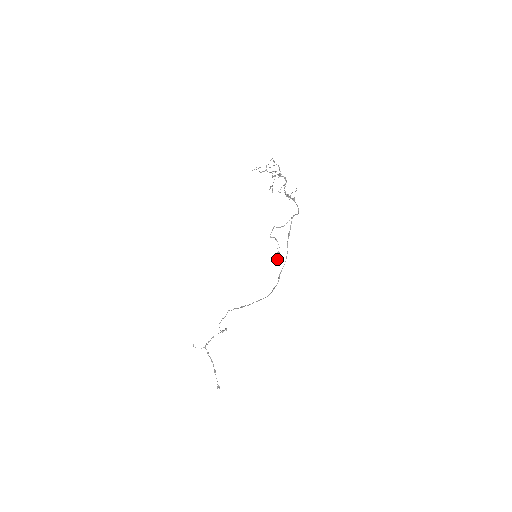
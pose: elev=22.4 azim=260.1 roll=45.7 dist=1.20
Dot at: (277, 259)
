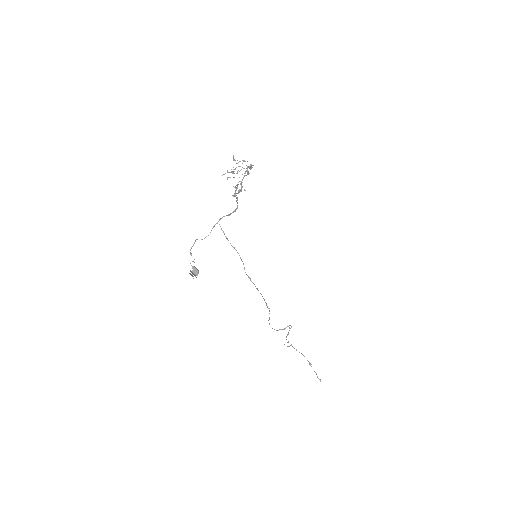
Dot at: (193, 274)
